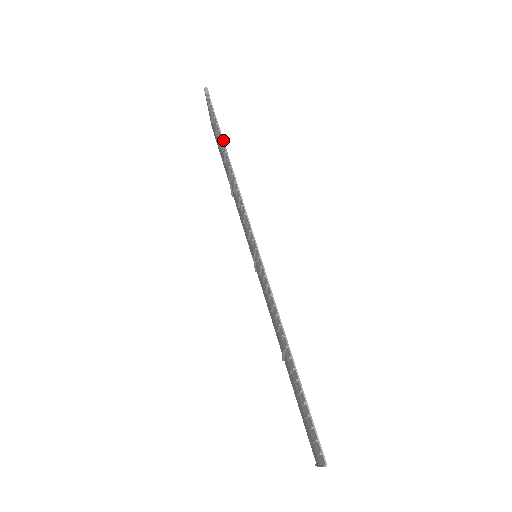
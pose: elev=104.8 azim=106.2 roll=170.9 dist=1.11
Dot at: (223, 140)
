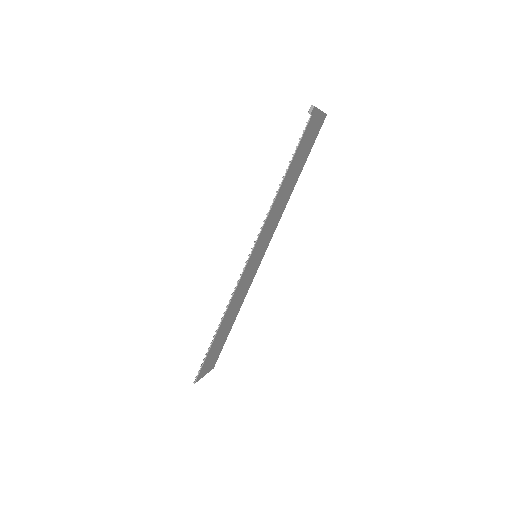
Dot at: (289, 166)
